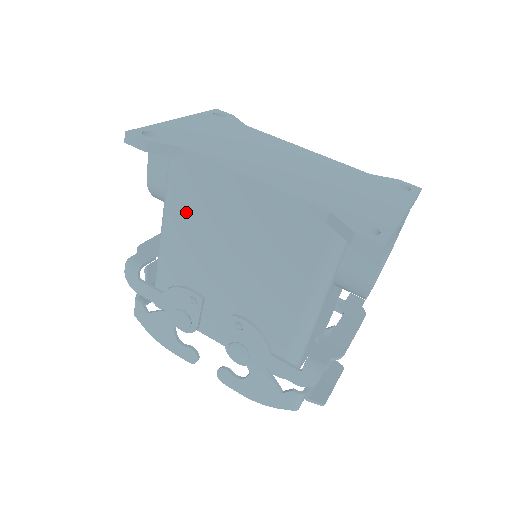
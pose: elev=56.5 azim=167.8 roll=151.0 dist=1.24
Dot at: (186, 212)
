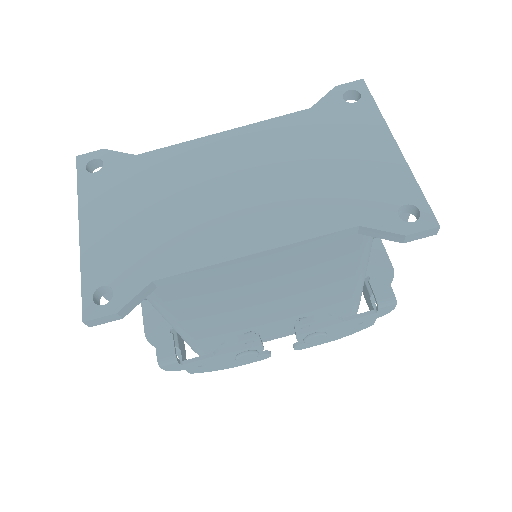
Dot at: (195, 308)
